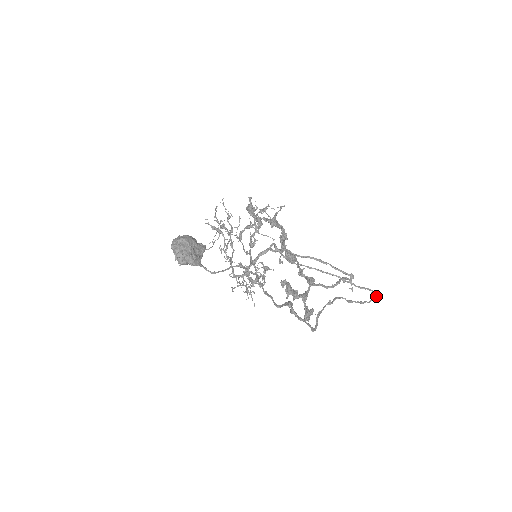
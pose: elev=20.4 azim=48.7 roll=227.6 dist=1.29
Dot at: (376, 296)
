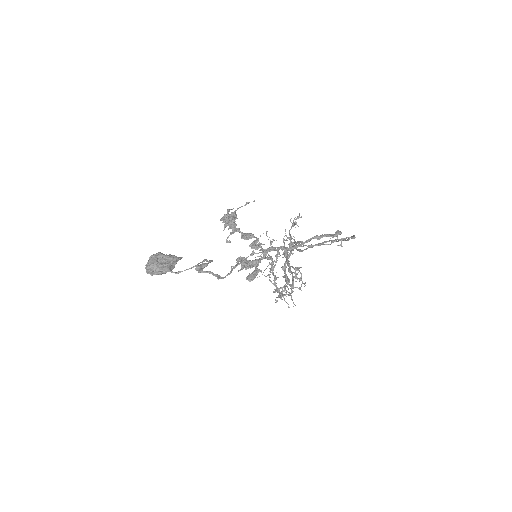
Dot at: (351, 238)
